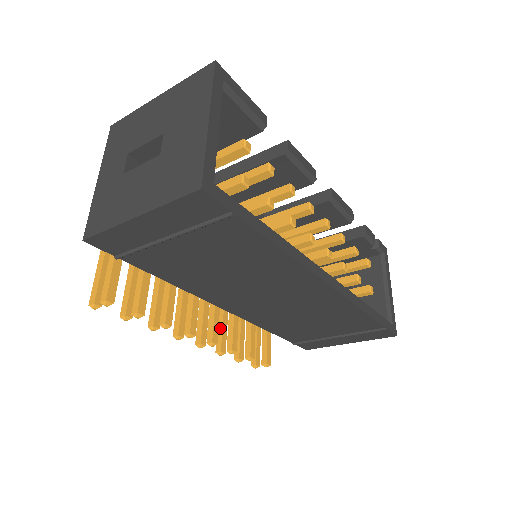
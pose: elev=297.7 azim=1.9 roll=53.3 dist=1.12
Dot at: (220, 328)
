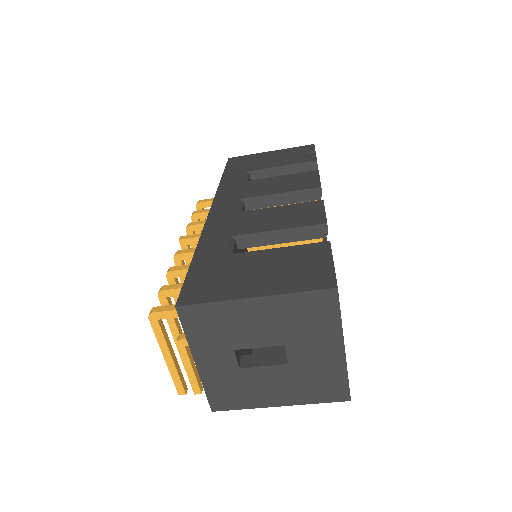
Dot at: occluded
